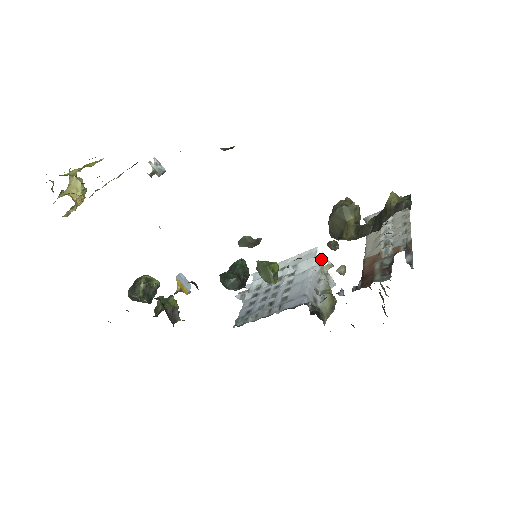
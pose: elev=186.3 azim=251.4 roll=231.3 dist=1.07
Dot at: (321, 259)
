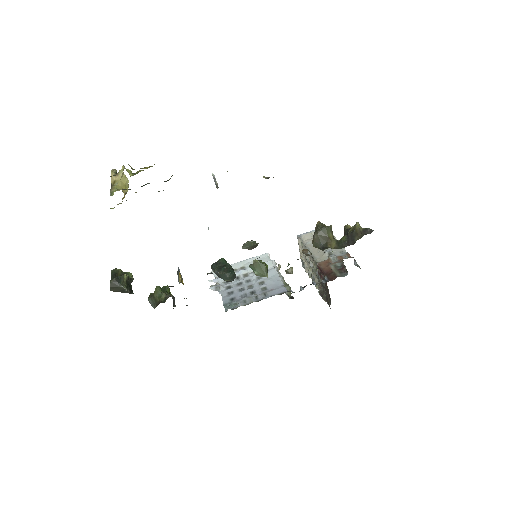
Dot at: occluded
